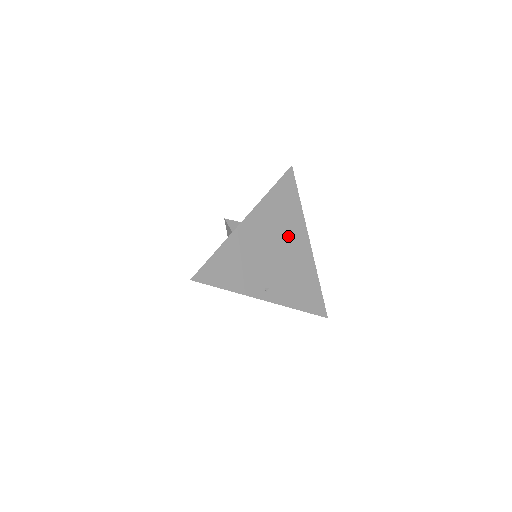
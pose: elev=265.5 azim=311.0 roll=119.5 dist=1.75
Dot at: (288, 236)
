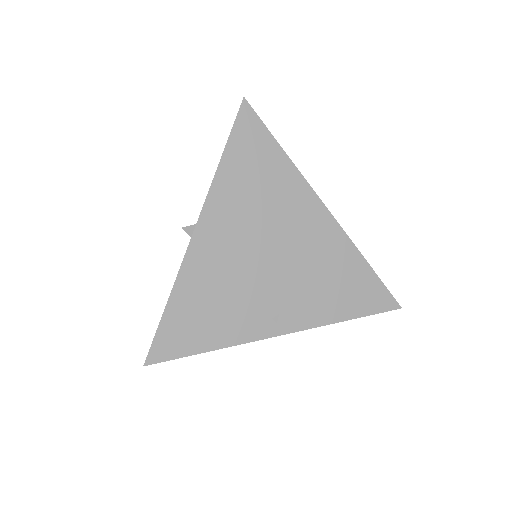
Dot at: (282, 218)
